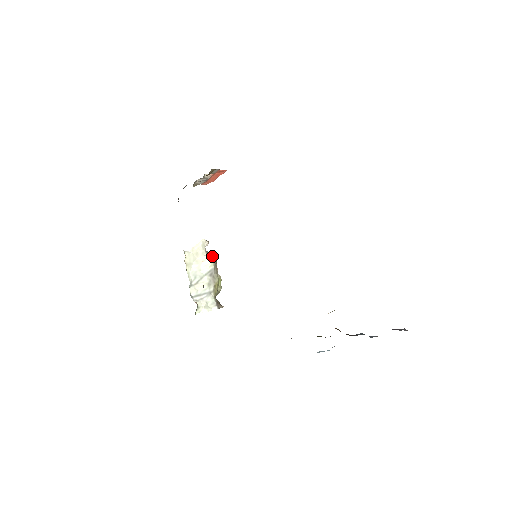
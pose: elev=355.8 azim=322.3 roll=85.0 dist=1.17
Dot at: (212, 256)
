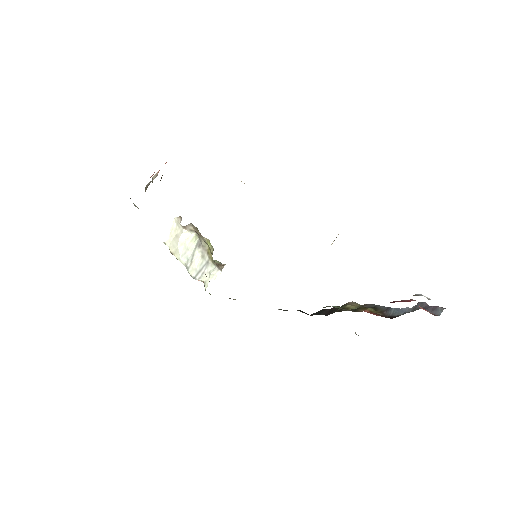
Dot at: (191, 228)
